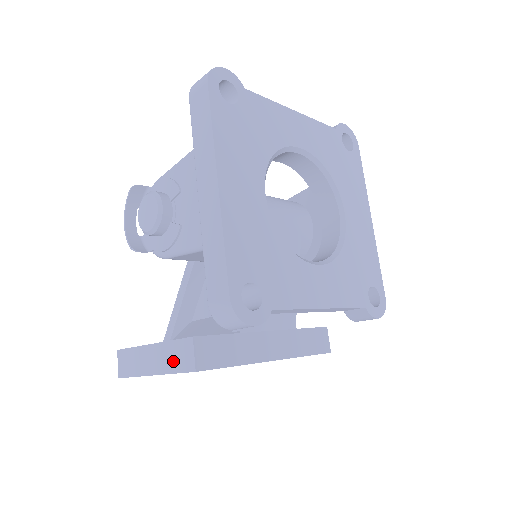
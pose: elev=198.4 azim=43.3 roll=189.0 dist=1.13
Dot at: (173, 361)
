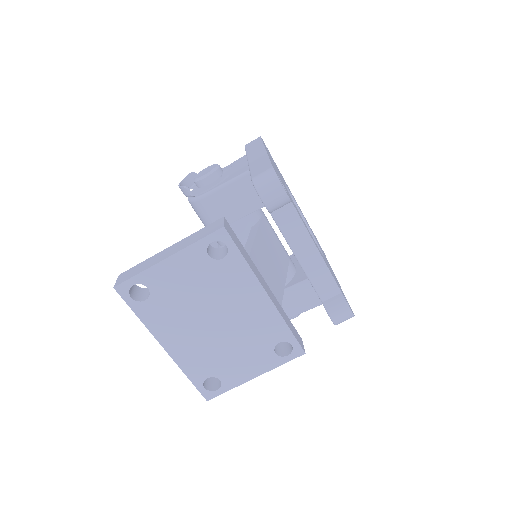
Dot at: (197, 237)
